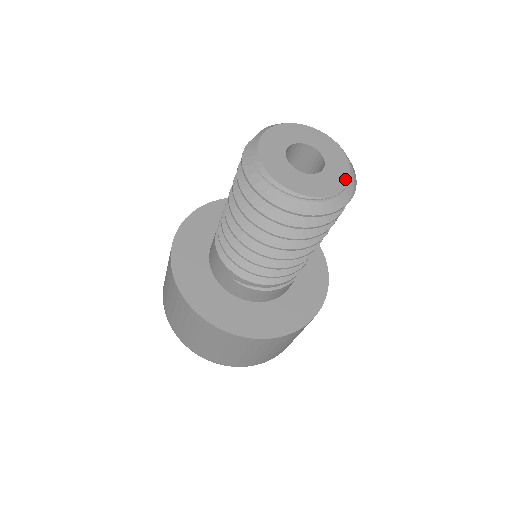
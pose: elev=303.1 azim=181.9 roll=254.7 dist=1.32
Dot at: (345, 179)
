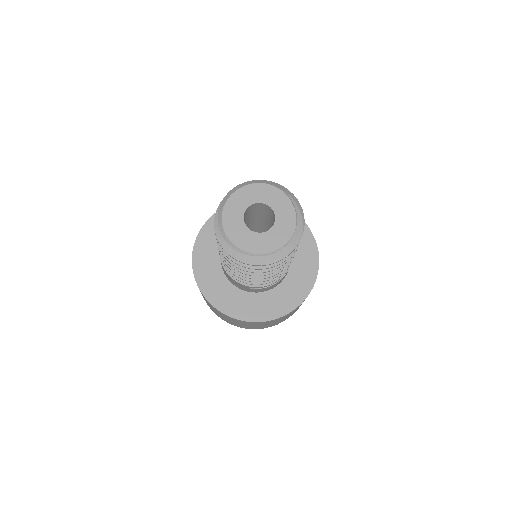
Dot at: (293, 219)
